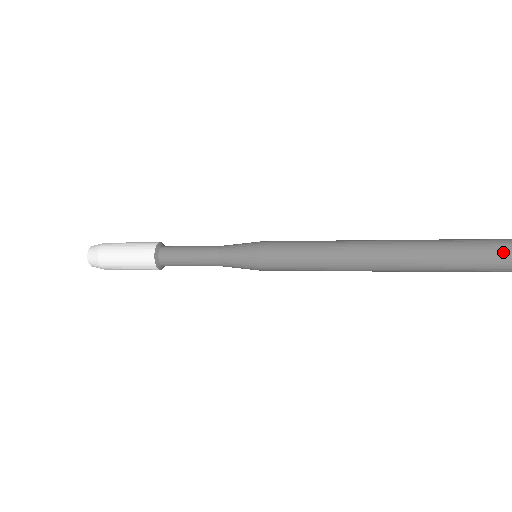
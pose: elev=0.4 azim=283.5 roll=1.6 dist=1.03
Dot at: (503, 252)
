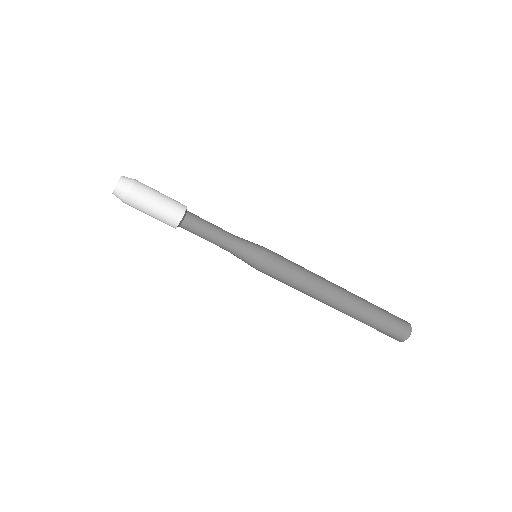
Dot at: (399, 324)
